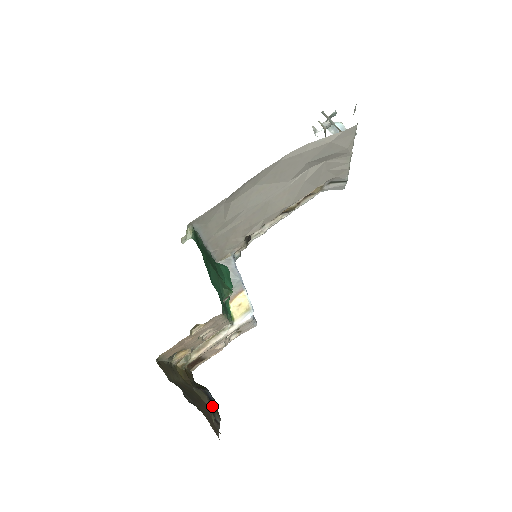
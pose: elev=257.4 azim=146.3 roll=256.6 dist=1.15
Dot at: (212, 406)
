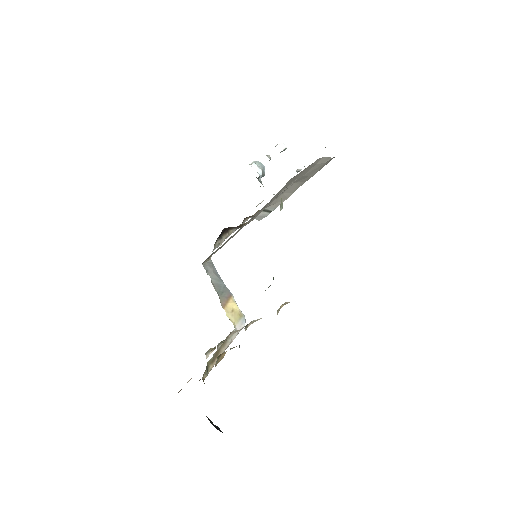
Dot at: occluded
